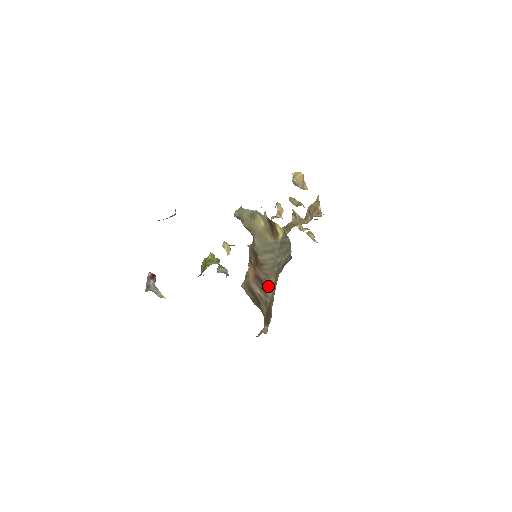
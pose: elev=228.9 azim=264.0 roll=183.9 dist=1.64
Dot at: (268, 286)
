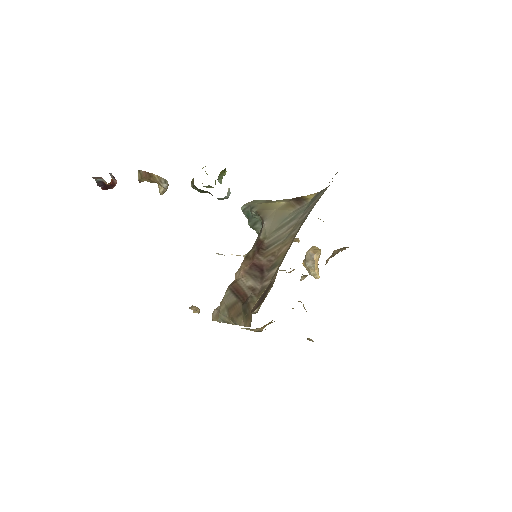
Dot at: (273, 264)
